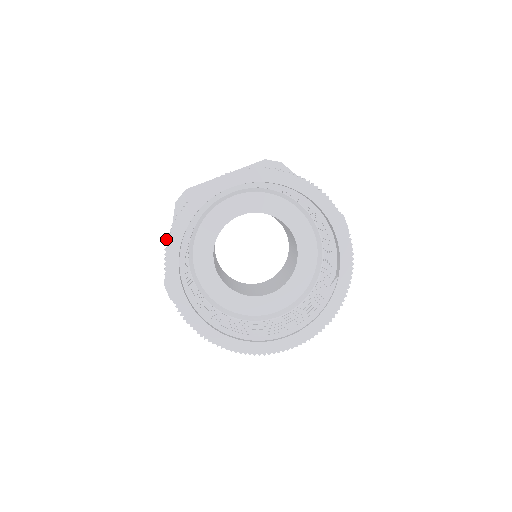
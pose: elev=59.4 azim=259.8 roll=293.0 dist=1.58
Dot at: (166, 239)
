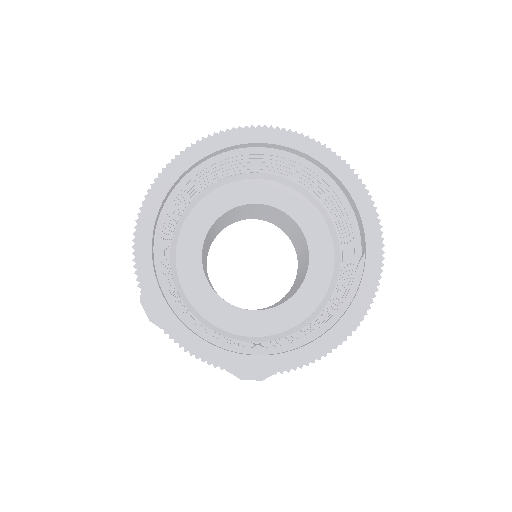
Dot at: occluded
